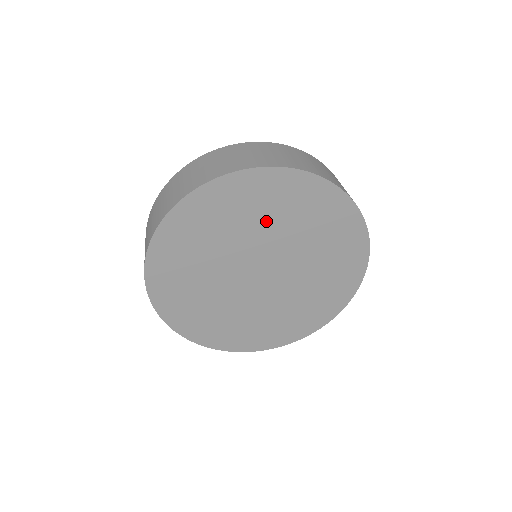
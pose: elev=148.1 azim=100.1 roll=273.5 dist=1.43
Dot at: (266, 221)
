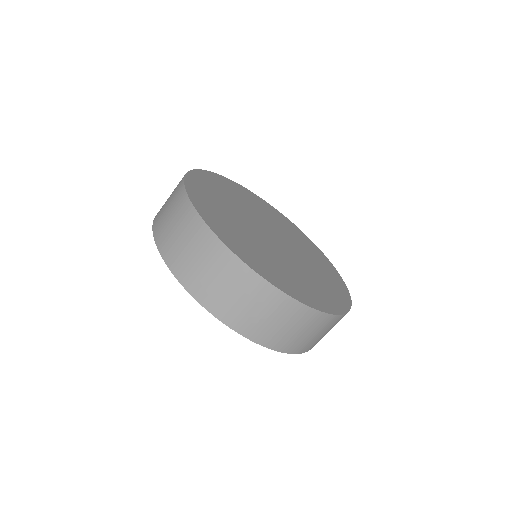
Dot at: (250, 206)
